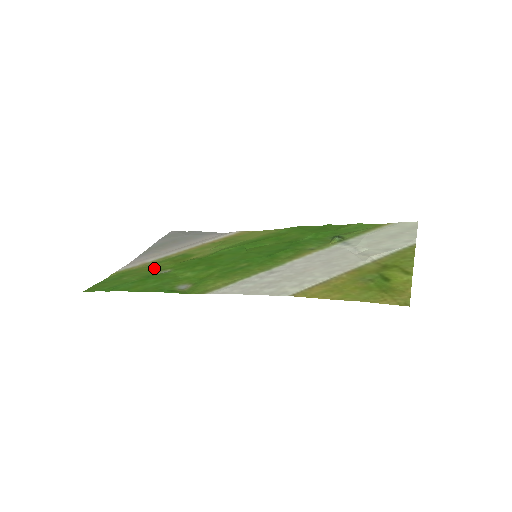
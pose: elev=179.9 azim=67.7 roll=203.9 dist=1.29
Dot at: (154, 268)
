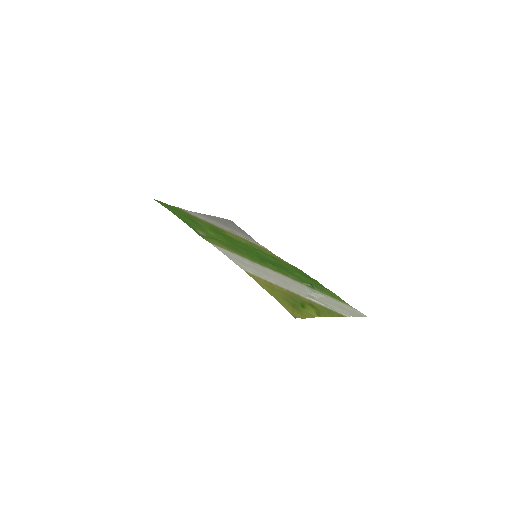
Dot at: (199, 220)
